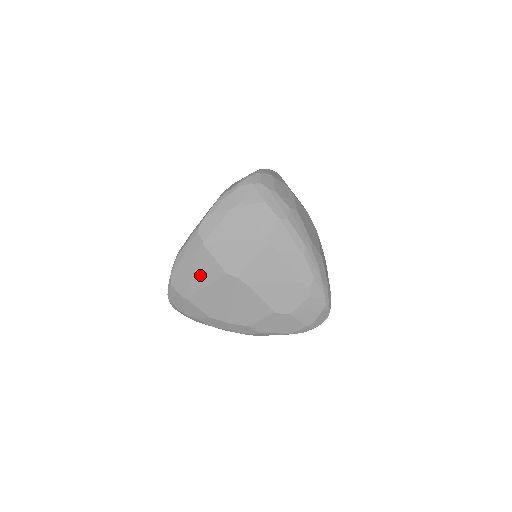
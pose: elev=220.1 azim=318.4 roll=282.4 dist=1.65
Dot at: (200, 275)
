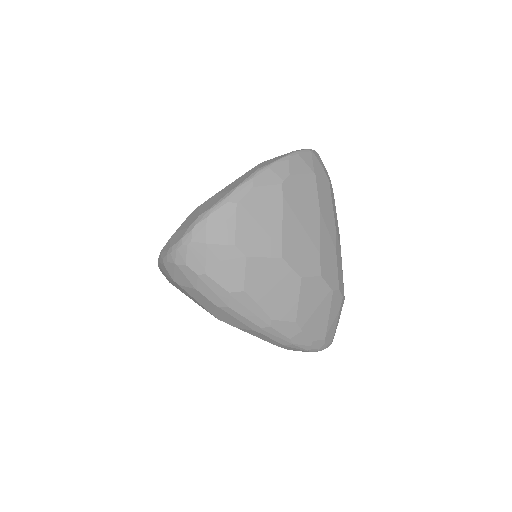
Dot at: occluded
